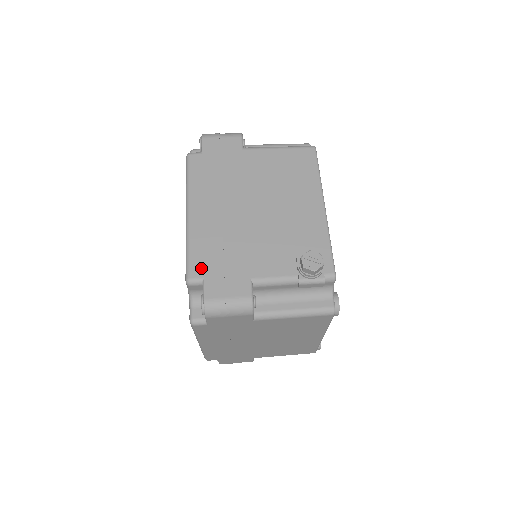
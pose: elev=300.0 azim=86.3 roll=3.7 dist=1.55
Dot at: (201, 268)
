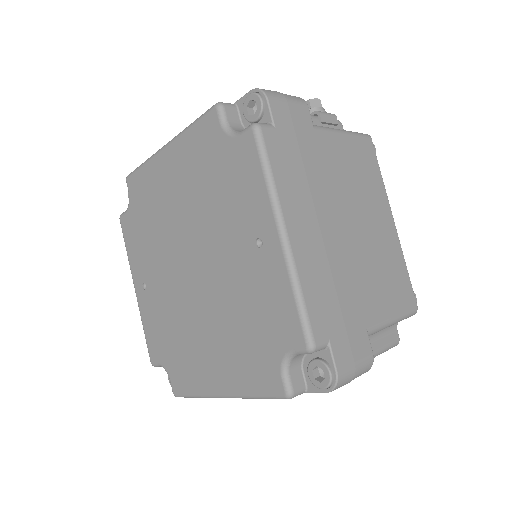
Dot at: occluded
